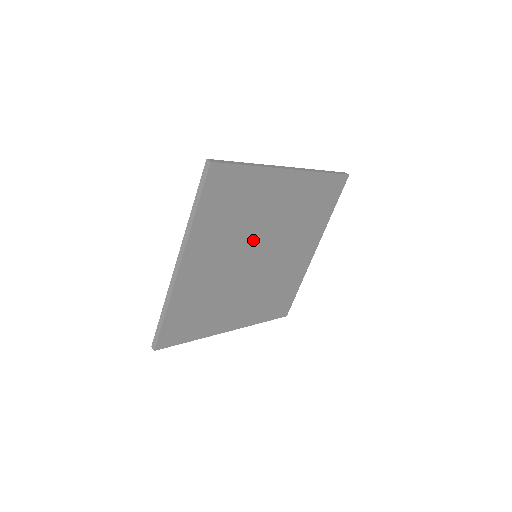
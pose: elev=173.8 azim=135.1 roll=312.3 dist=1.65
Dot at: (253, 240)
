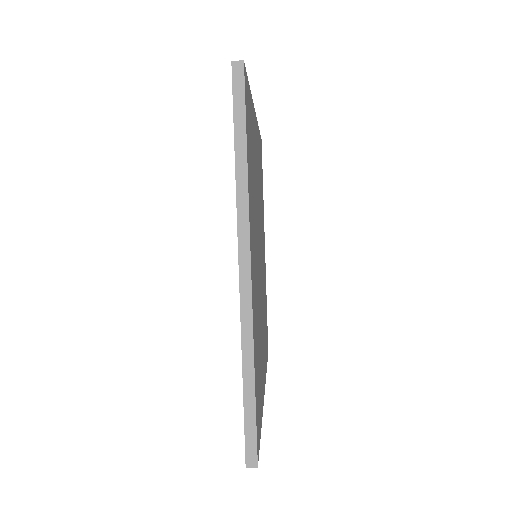
Dot at: occluded
